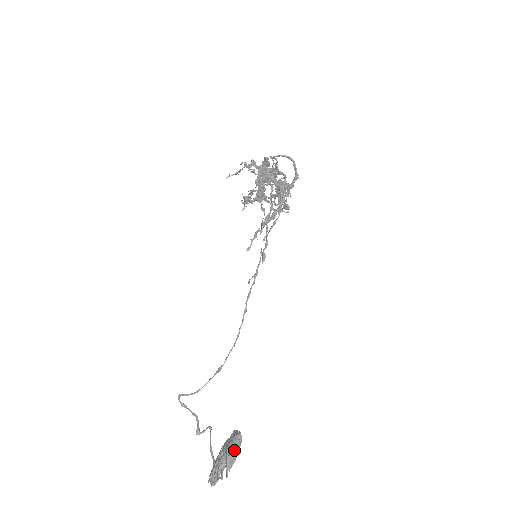
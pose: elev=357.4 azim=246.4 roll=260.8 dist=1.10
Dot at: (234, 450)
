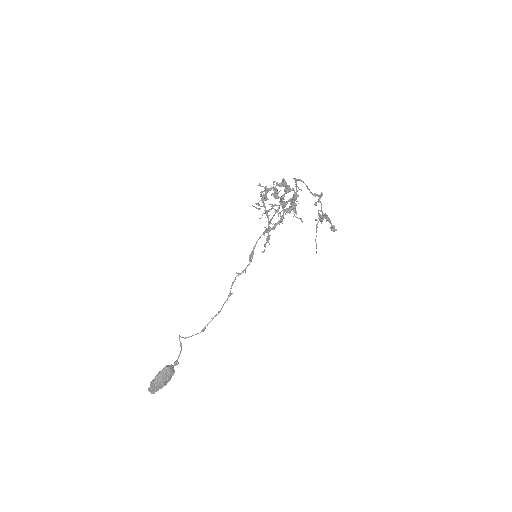
Dot at: (159, 374)
